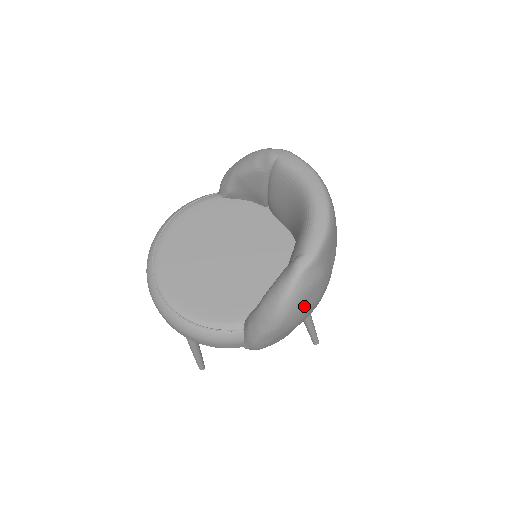
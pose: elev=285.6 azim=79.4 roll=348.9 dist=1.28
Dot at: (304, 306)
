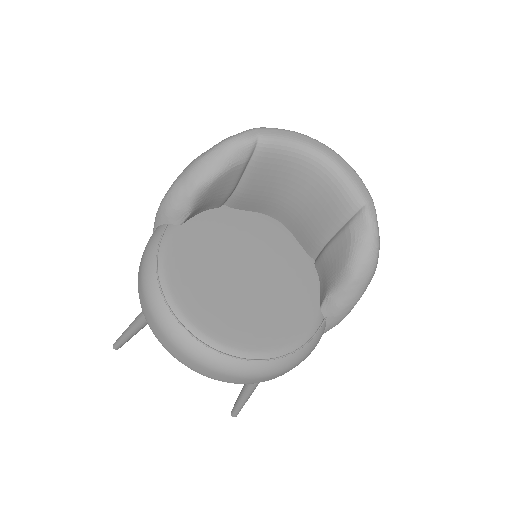
Dot at: occluded
